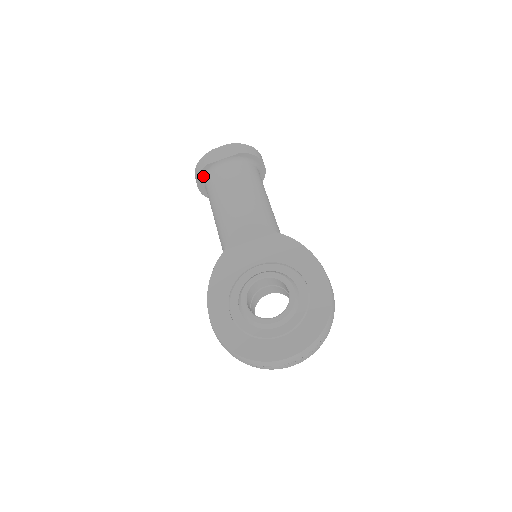
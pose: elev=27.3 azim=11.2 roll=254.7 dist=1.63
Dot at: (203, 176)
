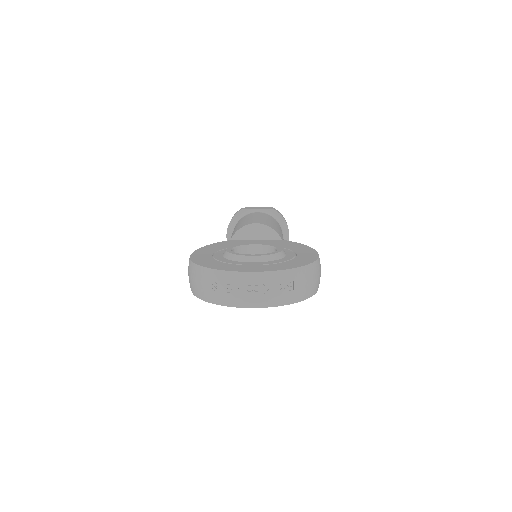
Dot at: (235, 221)
